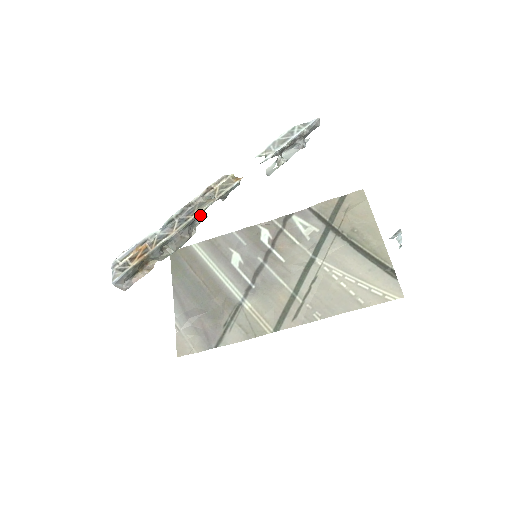
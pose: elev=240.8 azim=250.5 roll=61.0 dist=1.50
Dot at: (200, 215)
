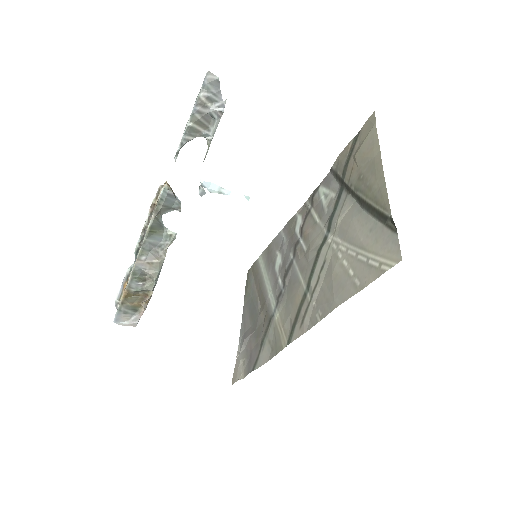
Dot at: (165, 235)
